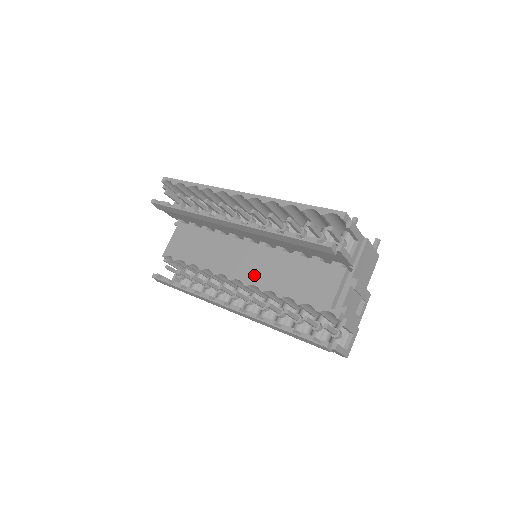
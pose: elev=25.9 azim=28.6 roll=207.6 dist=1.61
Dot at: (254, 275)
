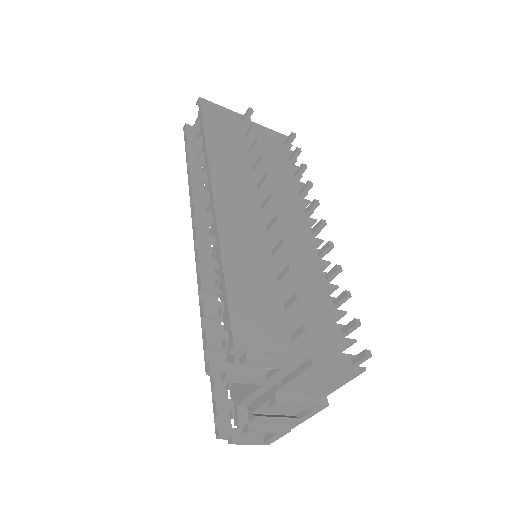
Dot at: occluded
